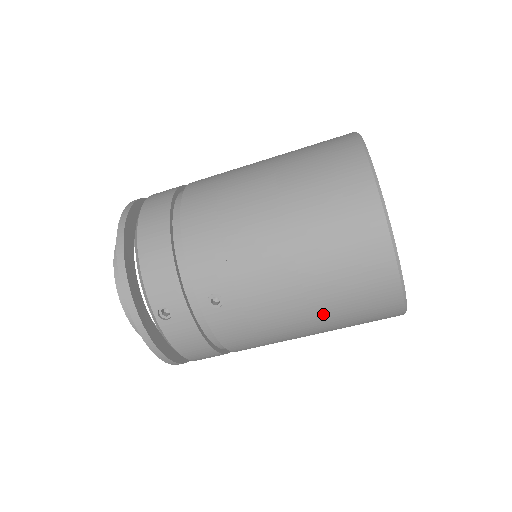
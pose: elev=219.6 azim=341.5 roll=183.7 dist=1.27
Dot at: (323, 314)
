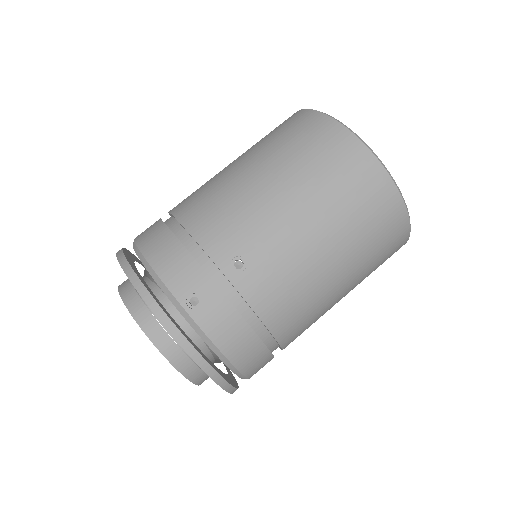
Dot at: (342, 240)
